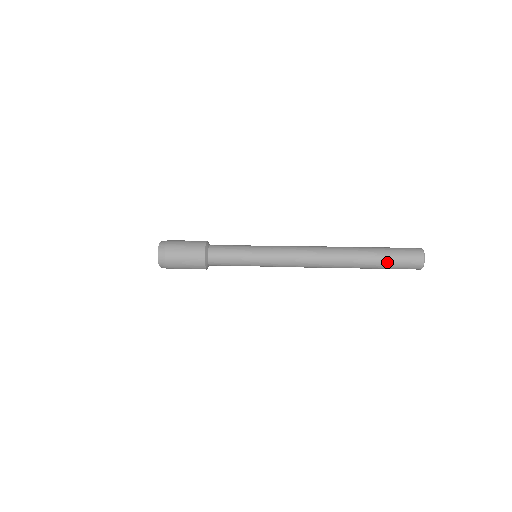
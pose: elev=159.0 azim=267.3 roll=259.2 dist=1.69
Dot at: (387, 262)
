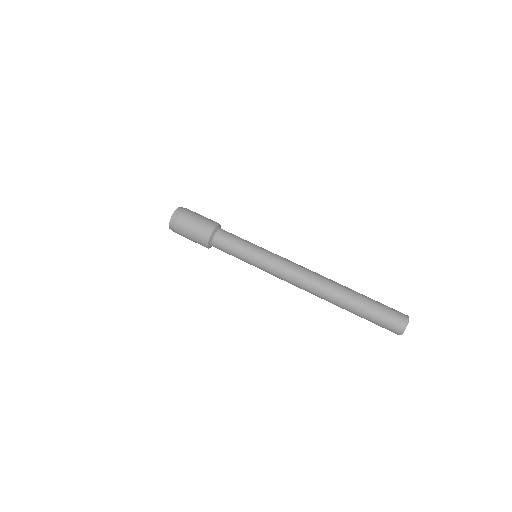
Dot at: (366, 319)
